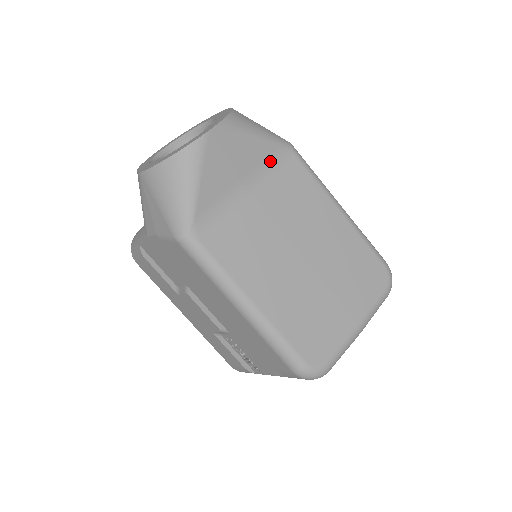
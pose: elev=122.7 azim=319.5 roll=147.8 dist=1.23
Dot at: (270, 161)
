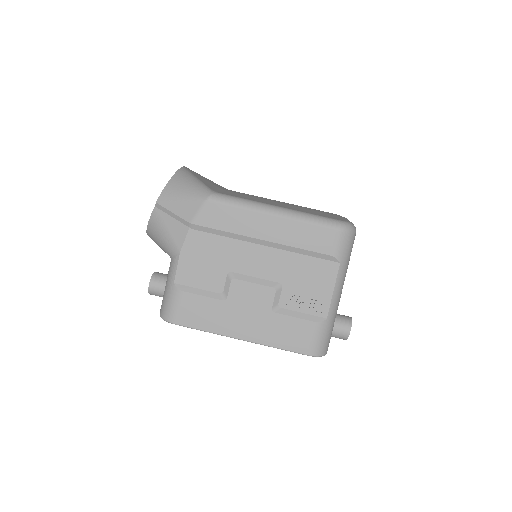
Dot at: (223, 188)
